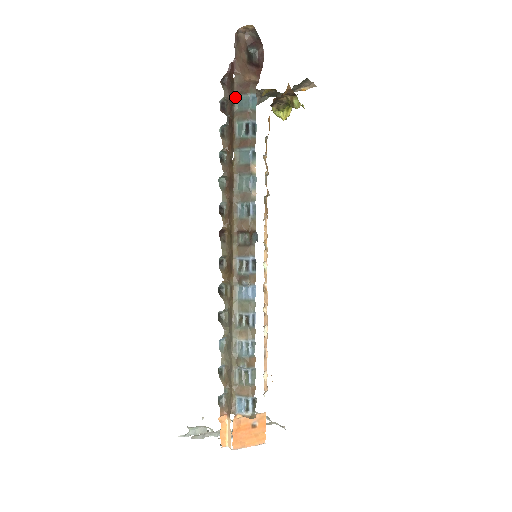
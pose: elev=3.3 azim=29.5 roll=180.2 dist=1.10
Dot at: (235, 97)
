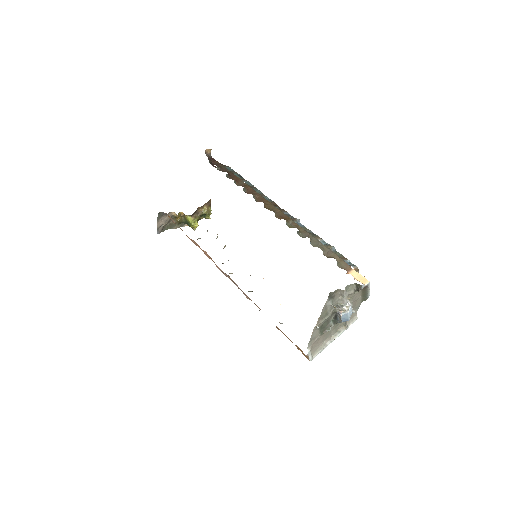
Dot at: (224, 167)
